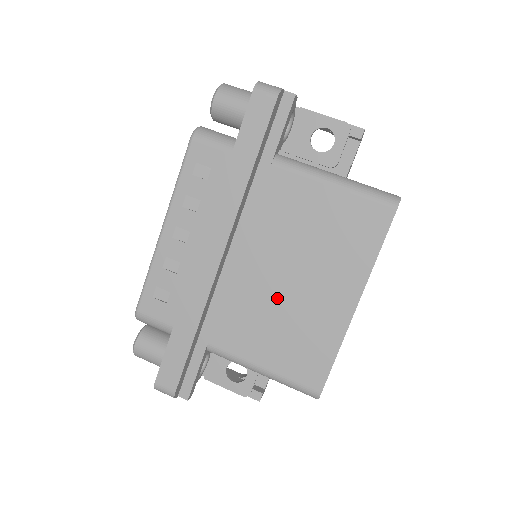
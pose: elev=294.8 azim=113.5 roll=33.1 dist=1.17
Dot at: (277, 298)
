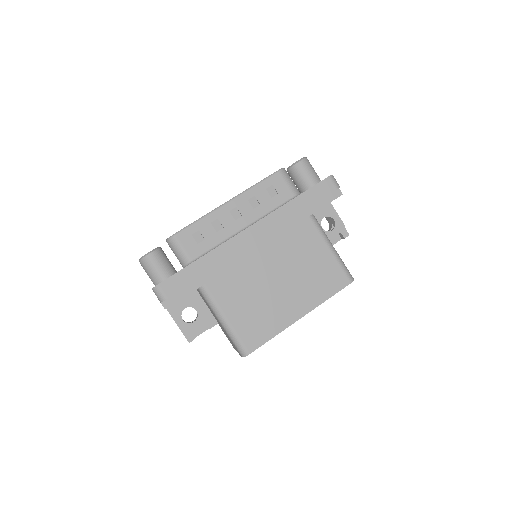
Dot at: (263, 286)
